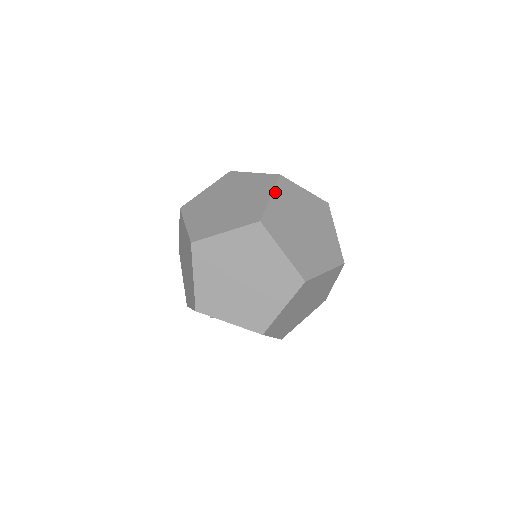
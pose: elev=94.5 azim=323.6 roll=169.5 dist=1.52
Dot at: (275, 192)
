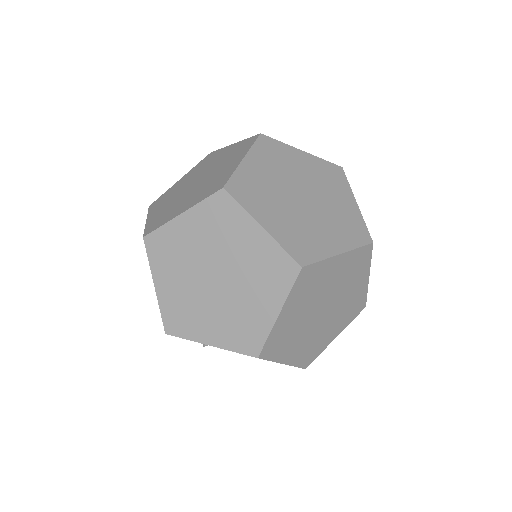
Dot at: (251, 153)
